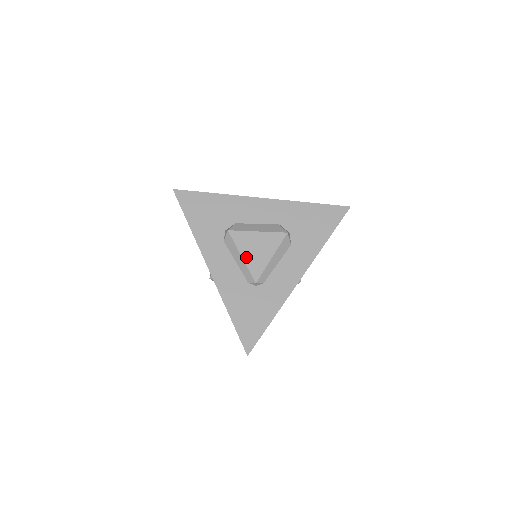
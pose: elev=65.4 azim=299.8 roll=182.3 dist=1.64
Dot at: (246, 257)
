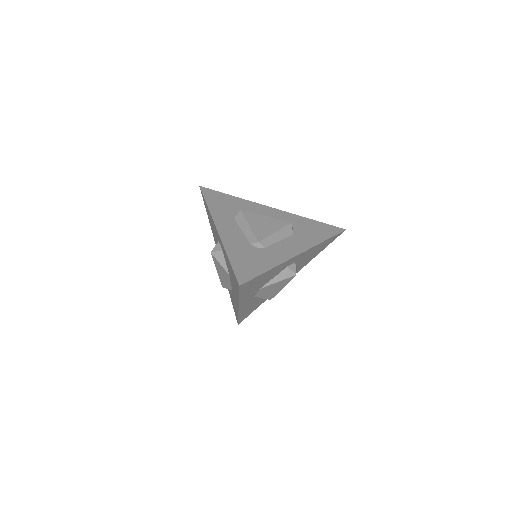
Dot at: (253, 226)
